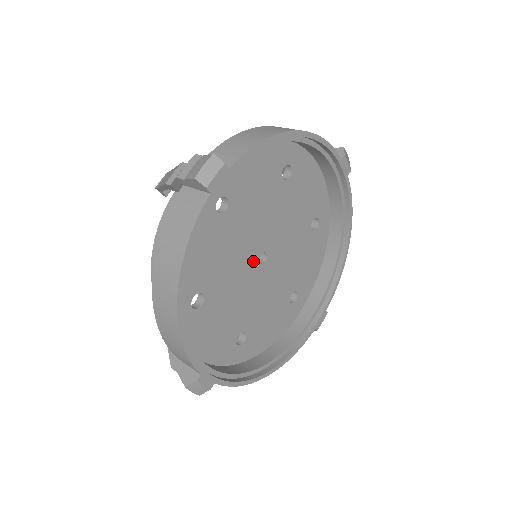
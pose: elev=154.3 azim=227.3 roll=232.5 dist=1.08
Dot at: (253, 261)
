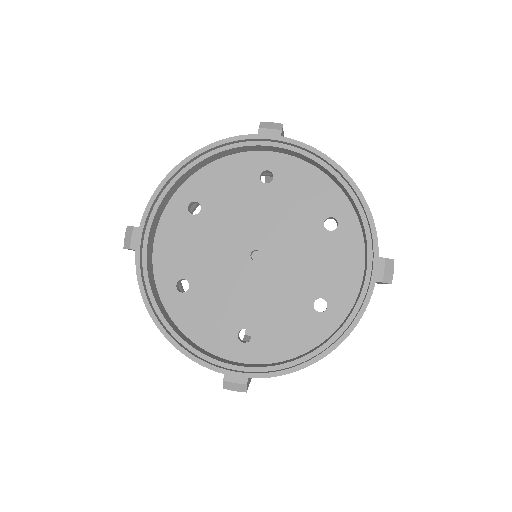
Dot at: (248, 245)
